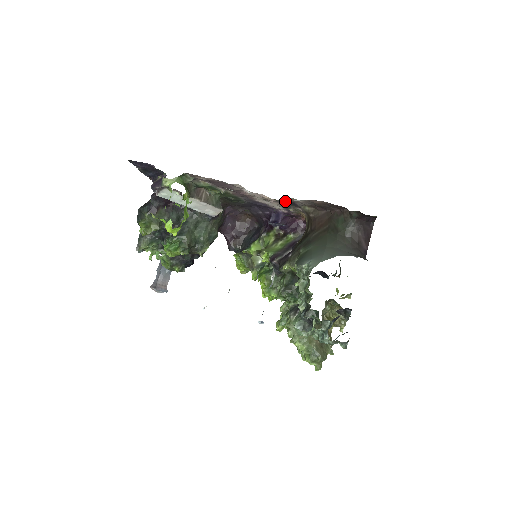
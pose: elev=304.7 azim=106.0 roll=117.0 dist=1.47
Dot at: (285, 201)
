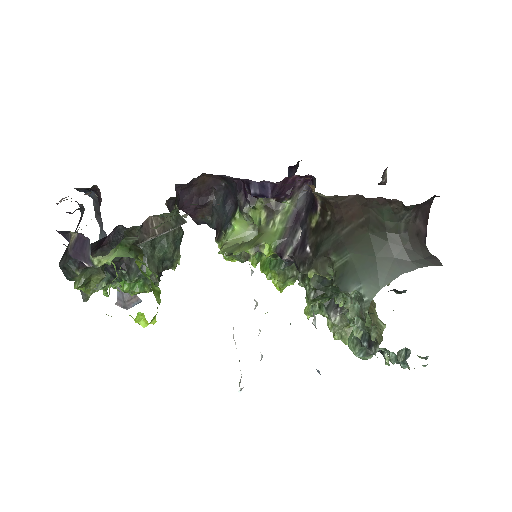
Dot at: occluded
